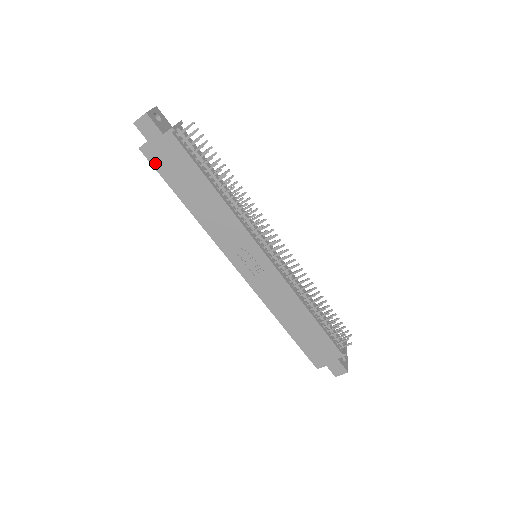
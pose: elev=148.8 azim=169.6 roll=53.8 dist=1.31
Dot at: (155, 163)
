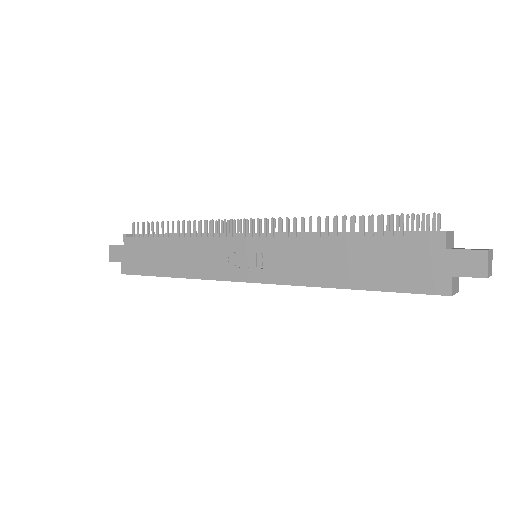
Dot at: (135, 271)
